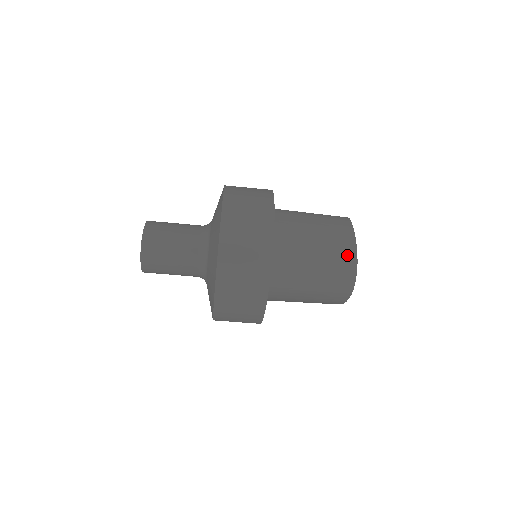
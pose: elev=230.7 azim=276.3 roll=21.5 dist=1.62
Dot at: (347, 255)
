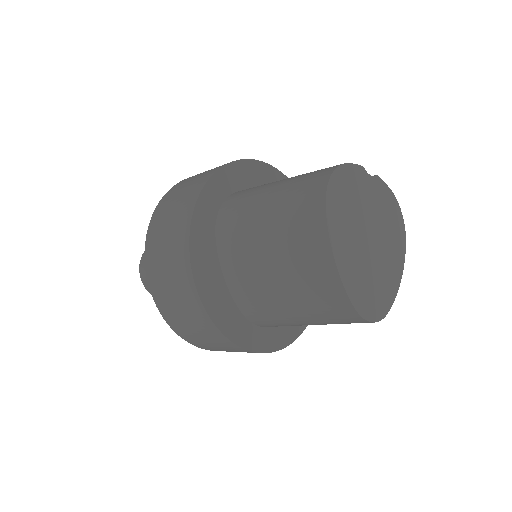
Dot at: (336, 305)
